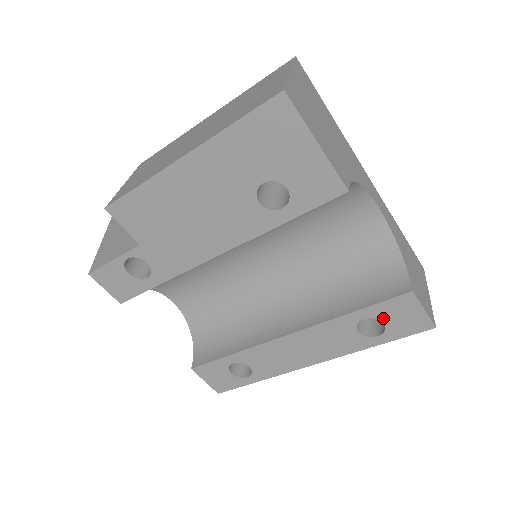
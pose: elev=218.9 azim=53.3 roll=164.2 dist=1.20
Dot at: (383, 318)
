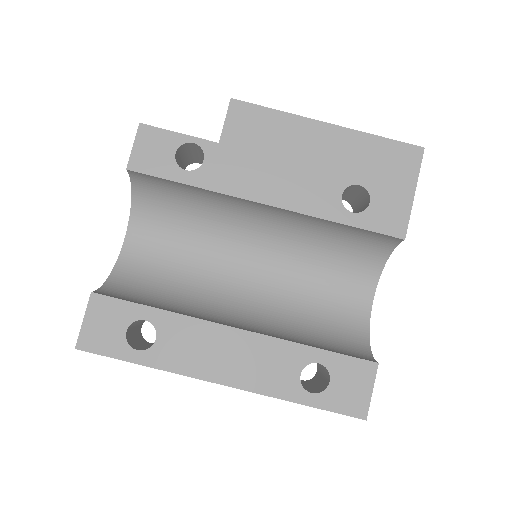
Dot at: (334, 374)
